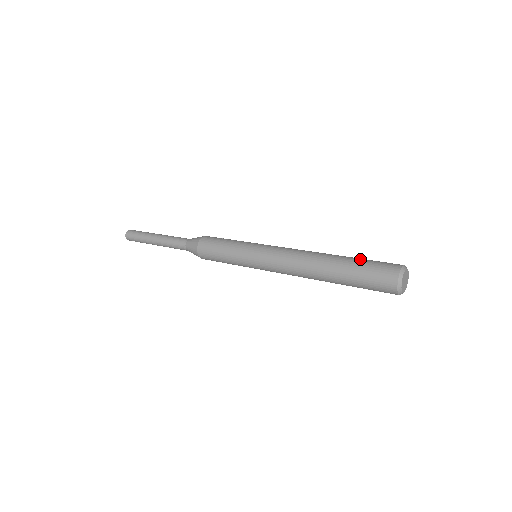
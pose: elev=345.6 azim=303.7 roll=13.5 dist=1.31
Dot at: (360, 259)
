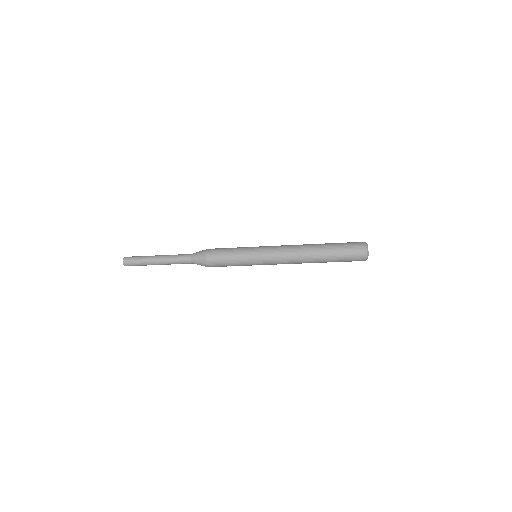
Dot at: occluded
